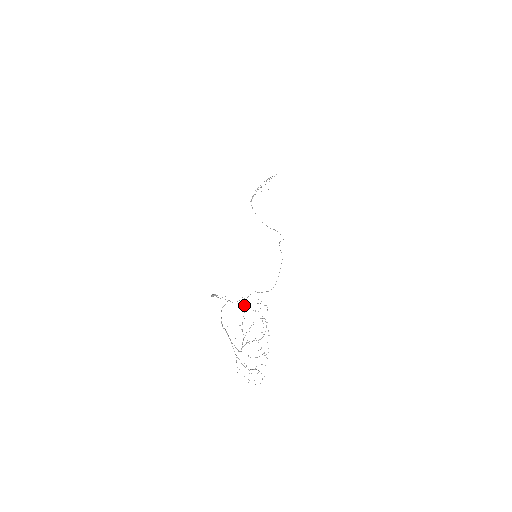
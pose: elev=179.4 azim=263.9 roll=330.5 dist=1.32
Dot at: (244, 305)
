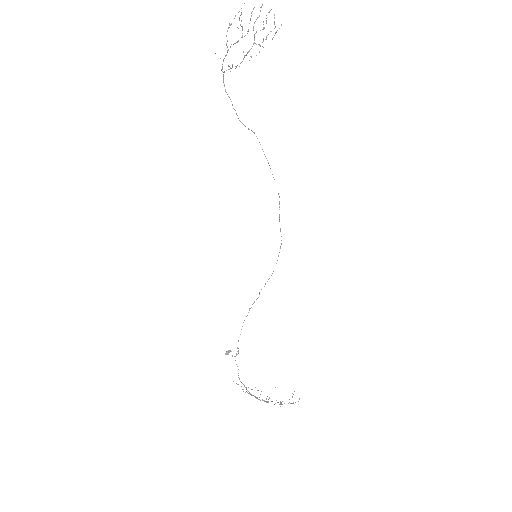
Dot at: occluded
